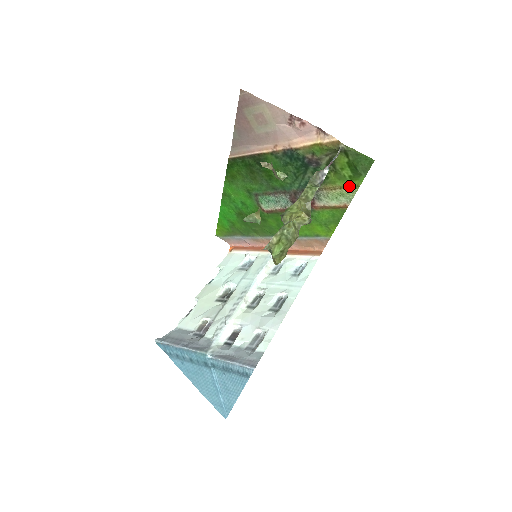
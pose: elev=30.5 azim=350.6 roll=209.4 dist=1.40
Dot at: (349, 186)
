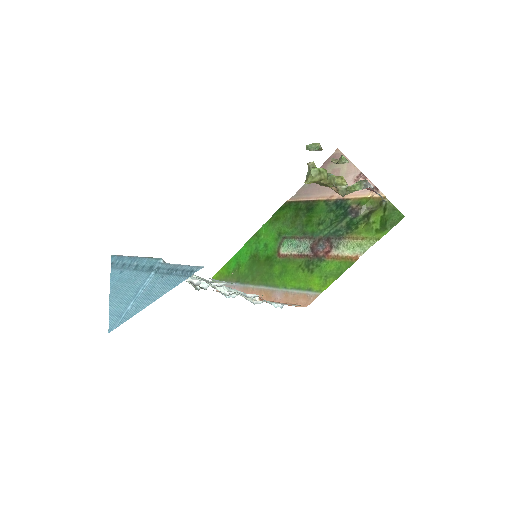
Dot at: (371, 238)
